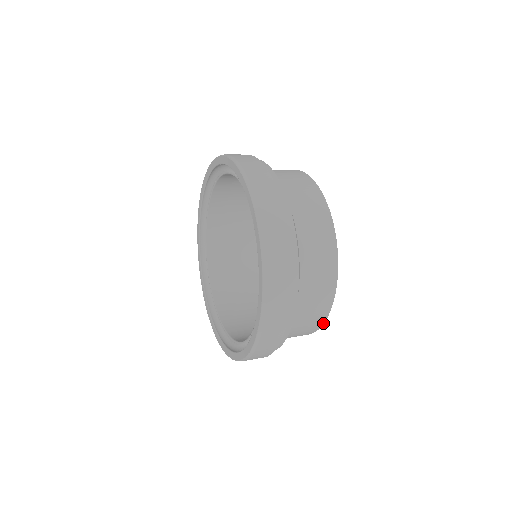
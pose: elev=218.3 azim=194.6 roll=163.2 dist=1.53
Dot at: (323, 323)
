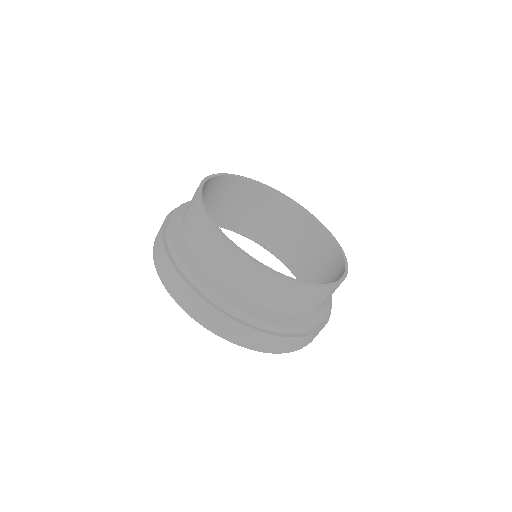
Dot at: occluded
